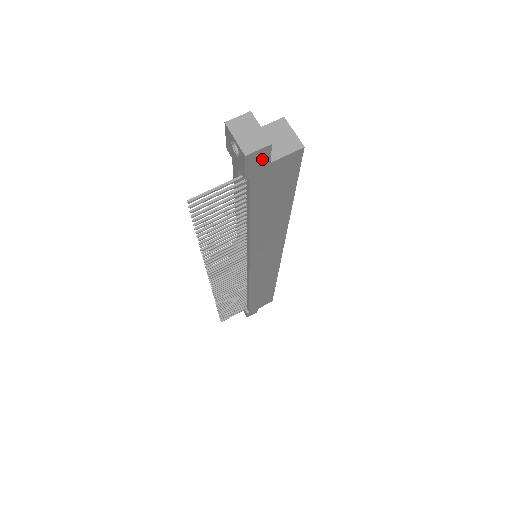
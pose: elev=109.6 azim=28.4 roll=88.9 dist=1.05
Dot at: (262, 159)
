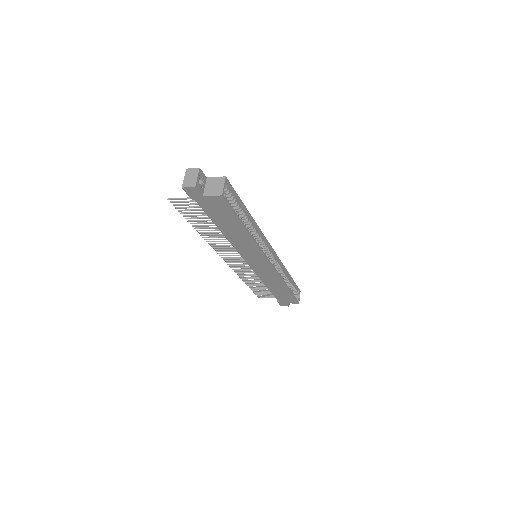
Dot at: (195, 192)
